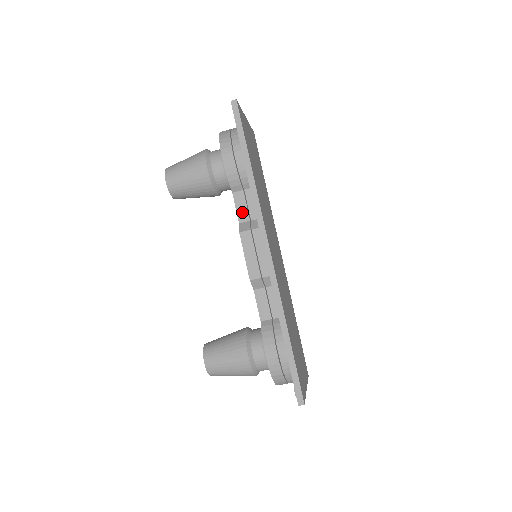
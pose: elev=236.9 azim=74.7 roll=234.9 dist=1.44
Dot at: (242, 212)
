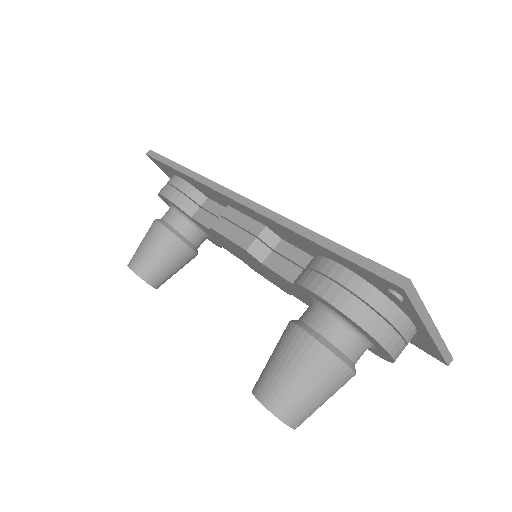
Dot at: (208, 220)
